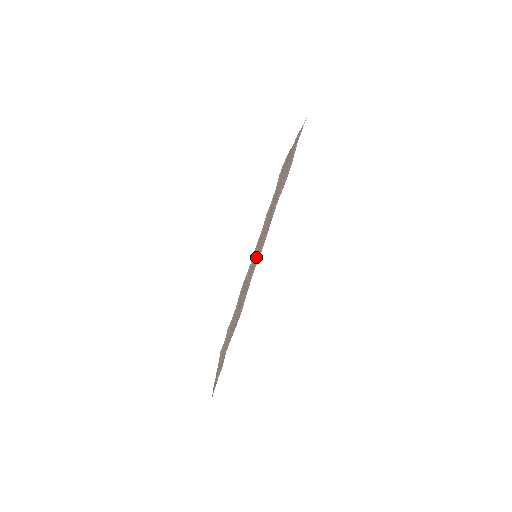
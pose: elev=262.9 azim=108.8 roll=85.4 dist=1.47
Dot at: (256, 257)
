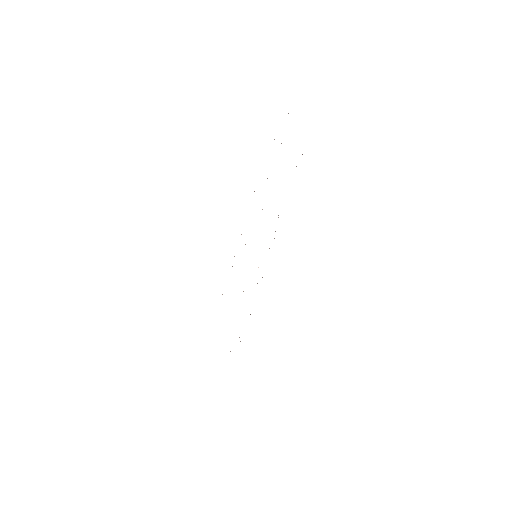
Dot at: occluded
